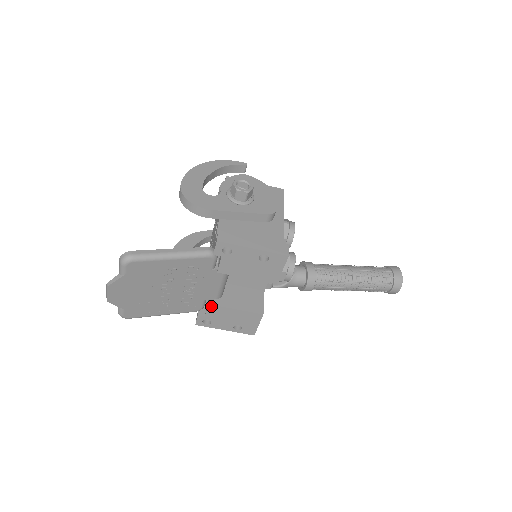
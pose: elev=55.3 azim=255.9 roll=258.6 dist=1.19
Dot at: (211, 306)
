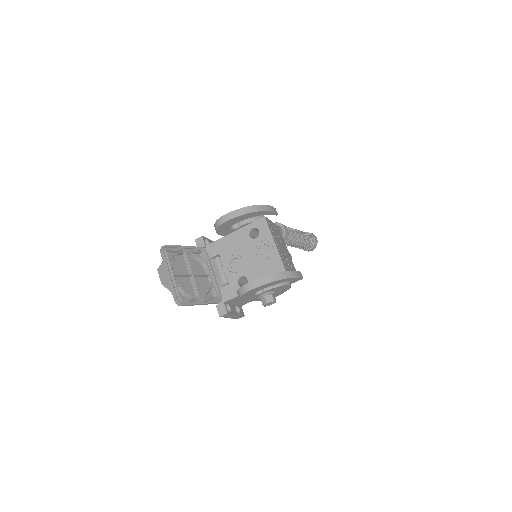
Dot at: occluded
